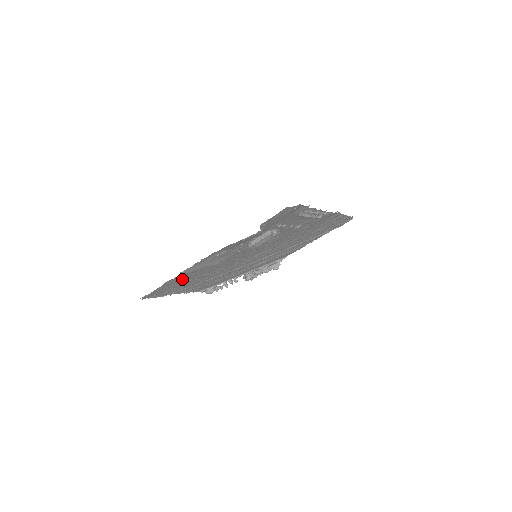
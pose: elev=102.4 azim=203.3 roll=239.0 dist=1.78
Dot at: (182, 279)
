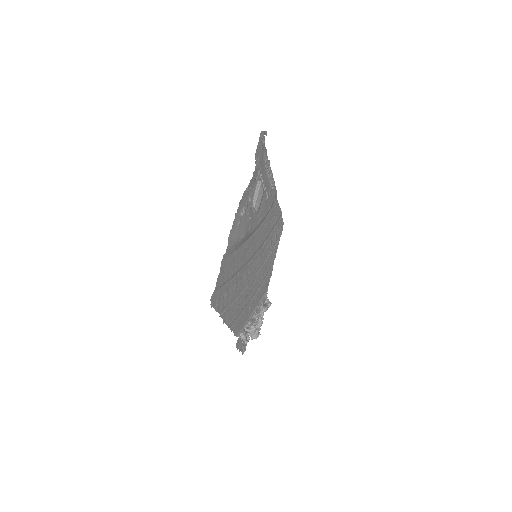
Dot at: (228, 268)
